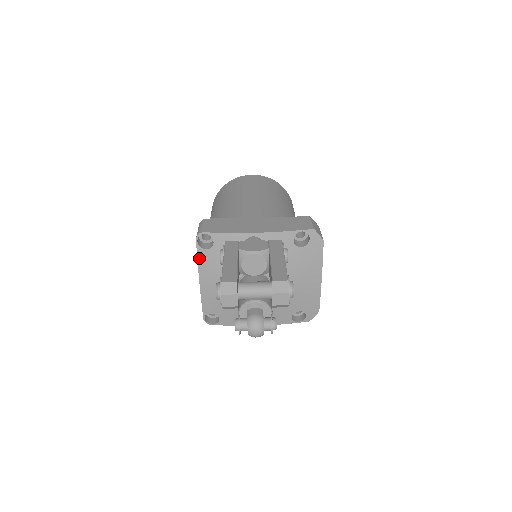
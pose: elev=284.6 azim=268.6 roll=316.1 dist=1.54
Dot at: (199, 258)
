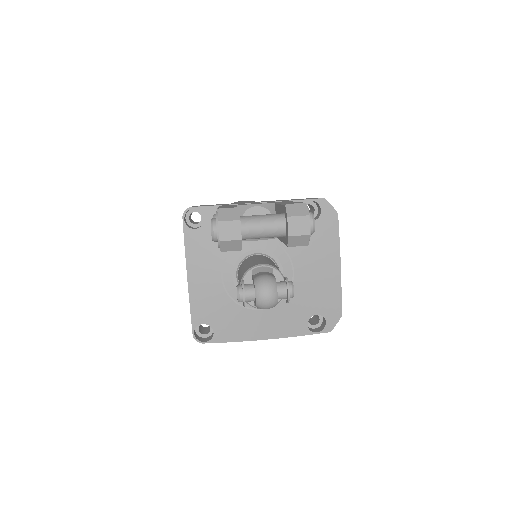
Dot at: (186, 242)
